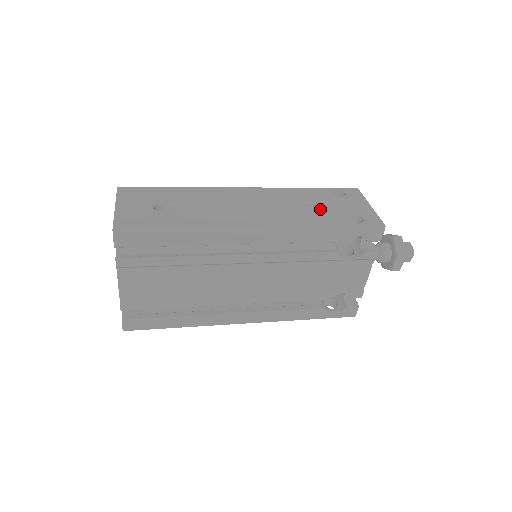
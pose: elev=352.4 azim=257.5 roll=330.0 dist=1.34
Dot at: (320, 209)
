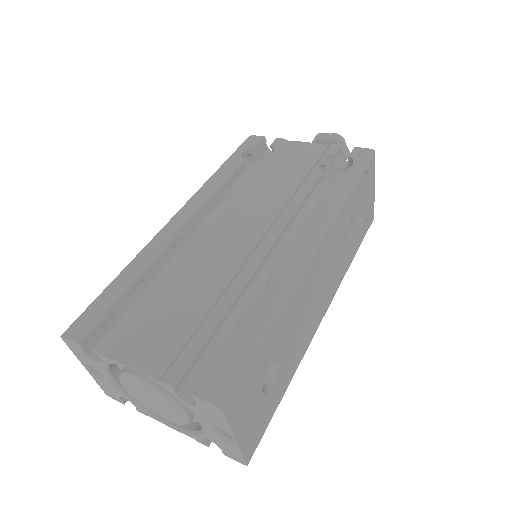
Dot at: occluded
